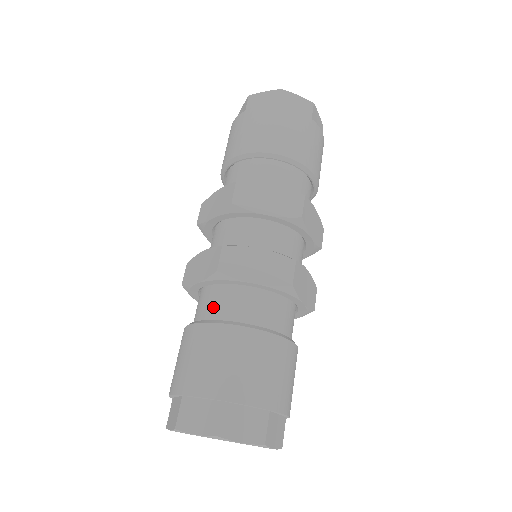
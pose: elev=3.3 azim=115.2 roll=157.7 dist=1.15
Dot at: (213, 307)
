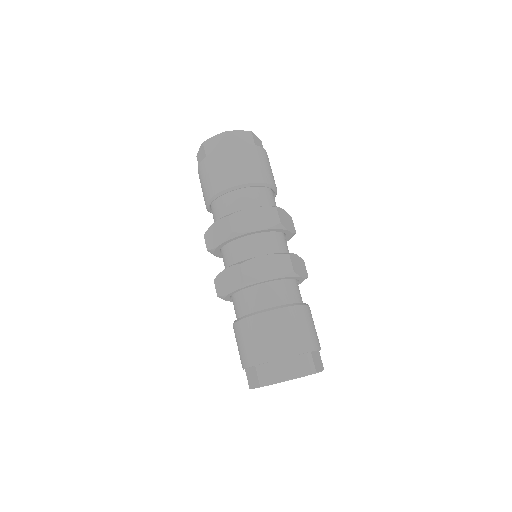
Dot at: (249, 304)
